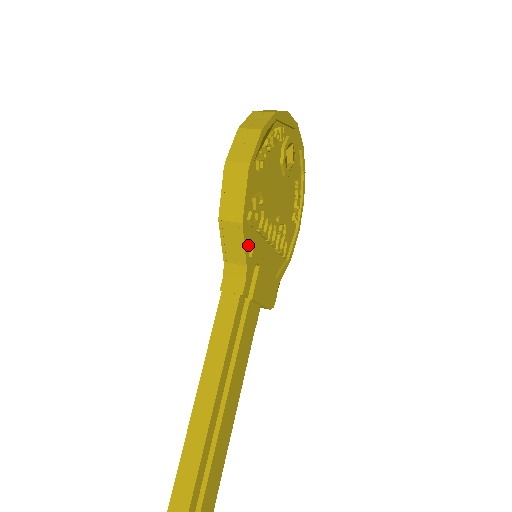
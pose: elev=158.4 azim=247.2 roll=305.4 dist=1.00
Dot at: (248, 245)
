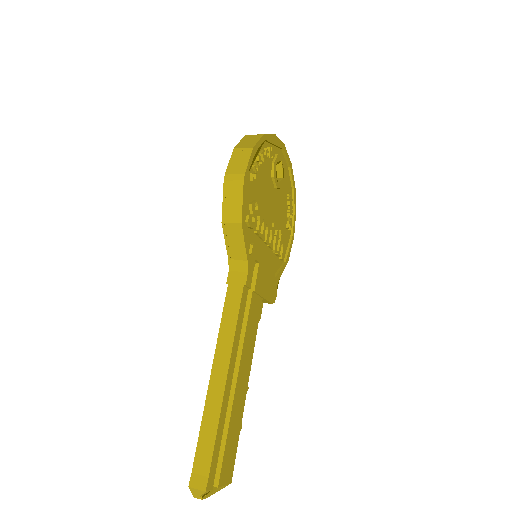
Dot at: (248, 244)
